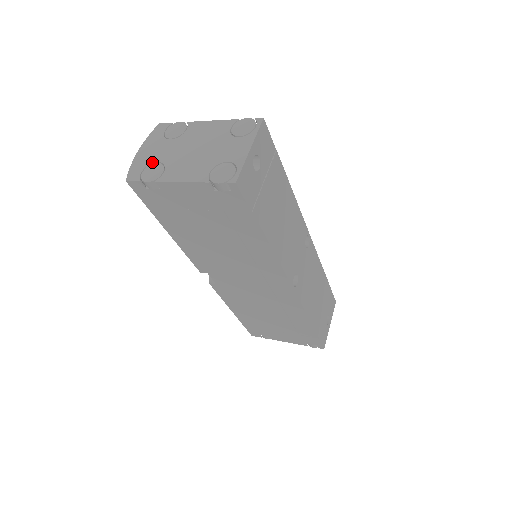
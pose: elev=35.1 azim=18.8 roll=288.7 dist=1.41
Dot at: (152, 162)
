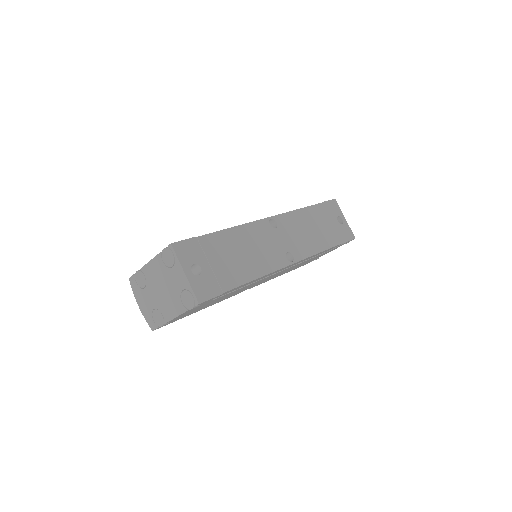
Dot at: (151, 311)
